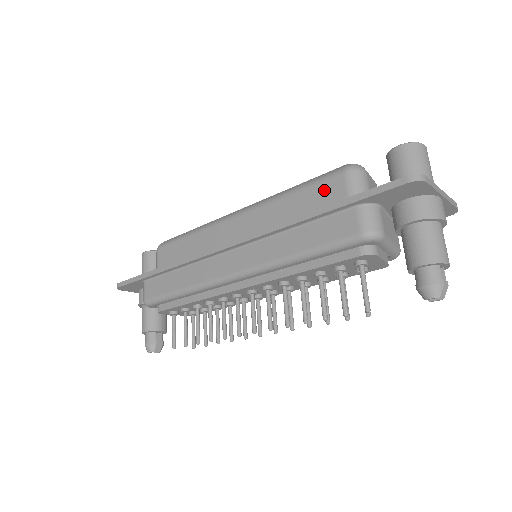
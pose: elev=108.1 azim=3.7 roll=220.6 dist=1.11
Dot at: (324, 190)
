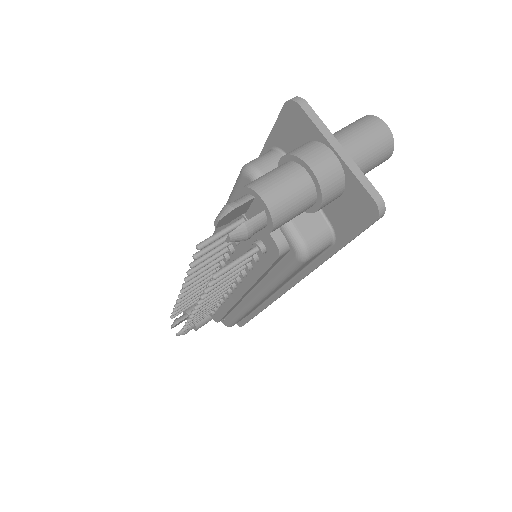
Dot at: occluded
